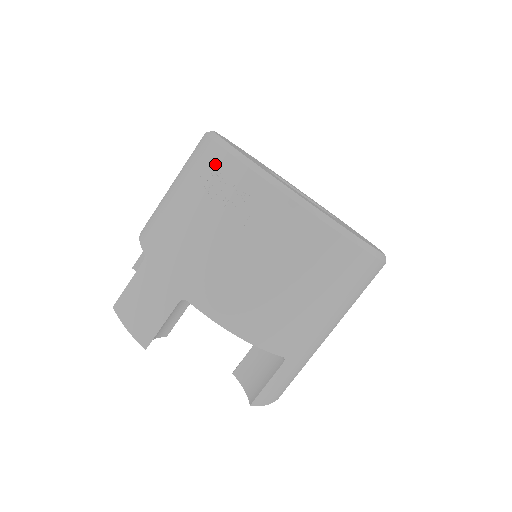
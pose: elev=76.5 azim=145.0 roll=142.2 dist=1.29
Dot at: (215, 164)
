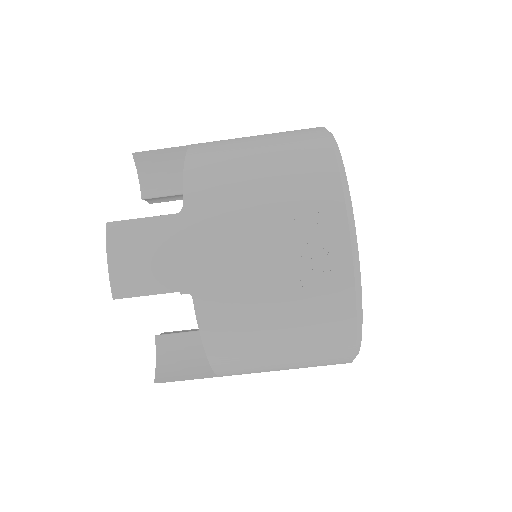
Dot at: (325, 207)
